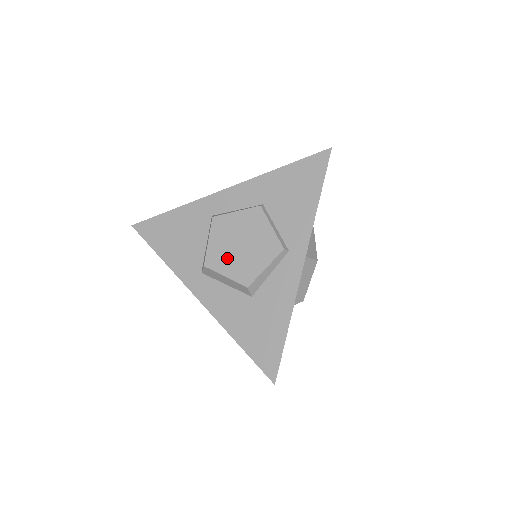
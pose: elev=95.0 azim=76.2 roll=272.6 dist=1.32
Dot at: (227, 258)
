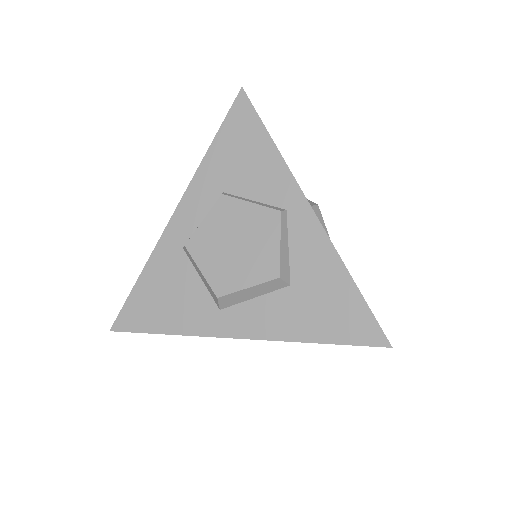
Dot at: (233, 269)
